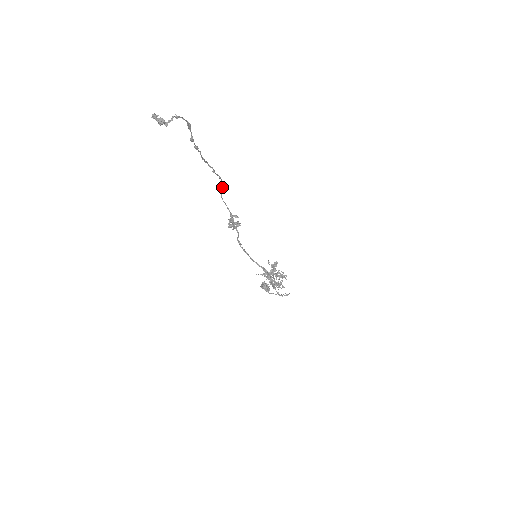
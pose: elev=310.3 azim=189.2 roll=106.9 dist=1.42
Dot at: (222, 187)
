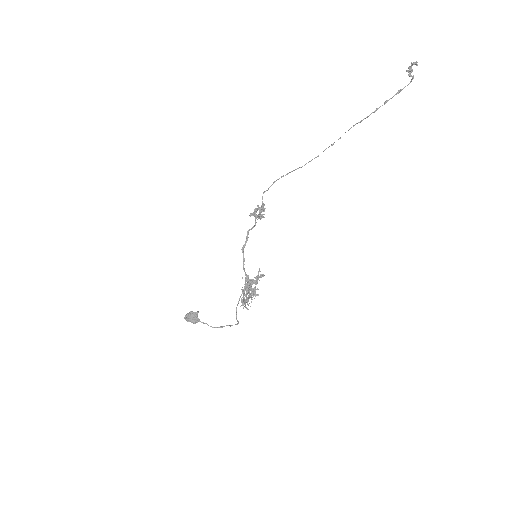
Dot at: (293, 170)
